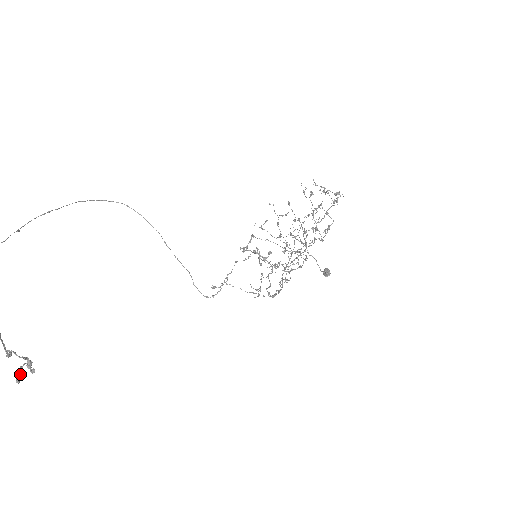
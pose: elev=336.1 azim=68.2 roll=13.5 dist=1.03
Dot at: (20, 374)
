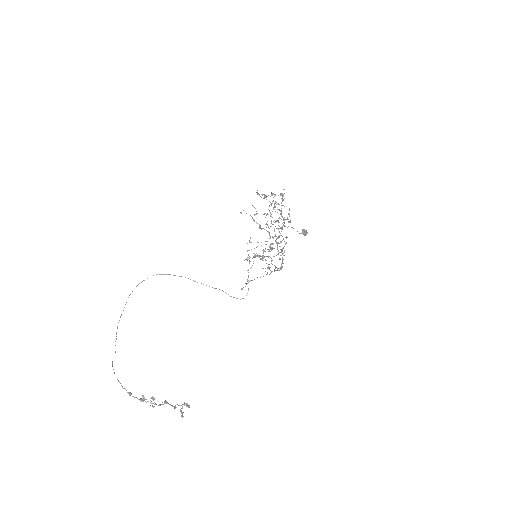
Dot at: (181, 412)
